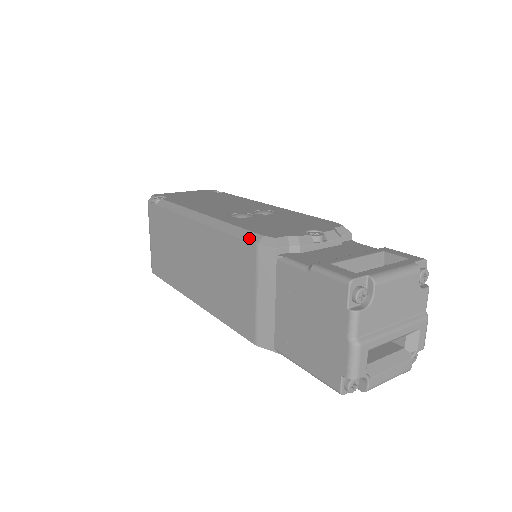
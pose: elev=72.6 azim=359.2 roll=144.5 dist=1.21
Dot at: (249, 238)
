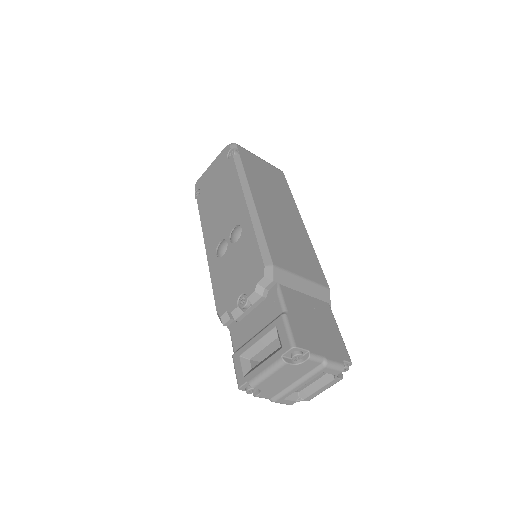
Dot at: occluded
